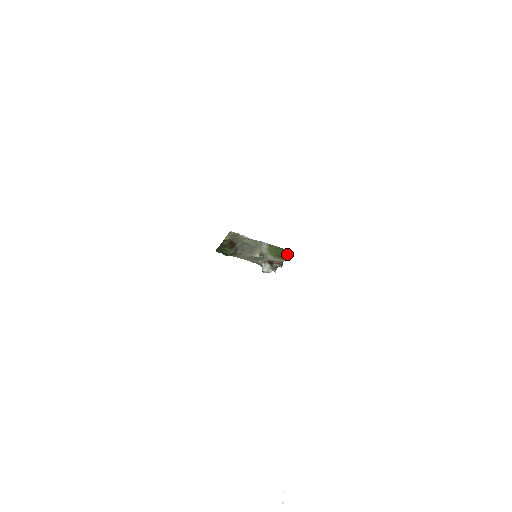
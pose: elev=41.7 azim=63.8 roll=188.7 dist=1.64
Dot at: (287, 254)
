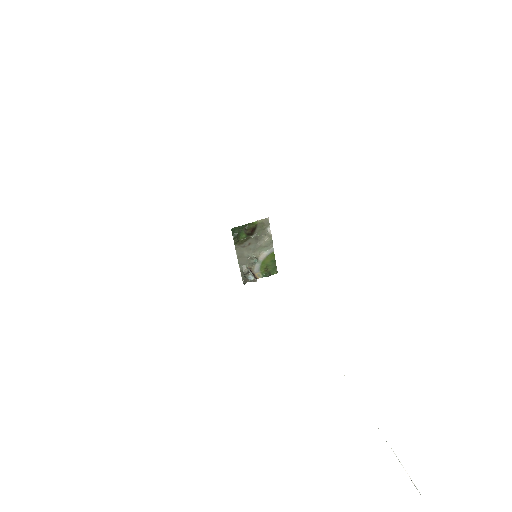
Dot at: (271, 271)
